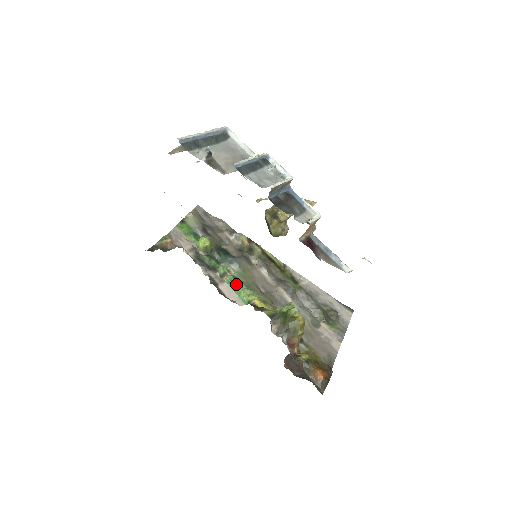
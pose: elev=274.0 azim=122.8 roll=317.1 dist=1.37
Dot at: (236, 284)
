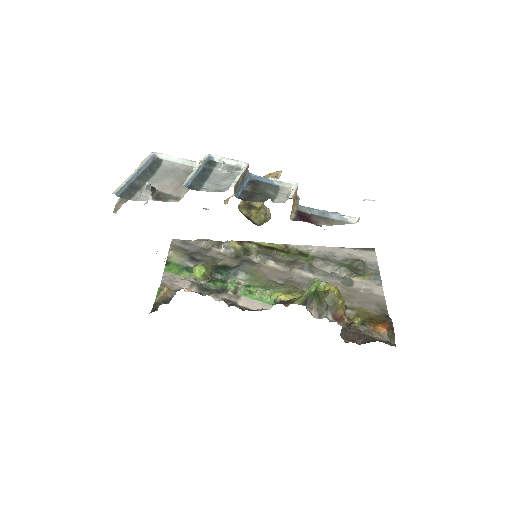
Dot at: (253, 292)
